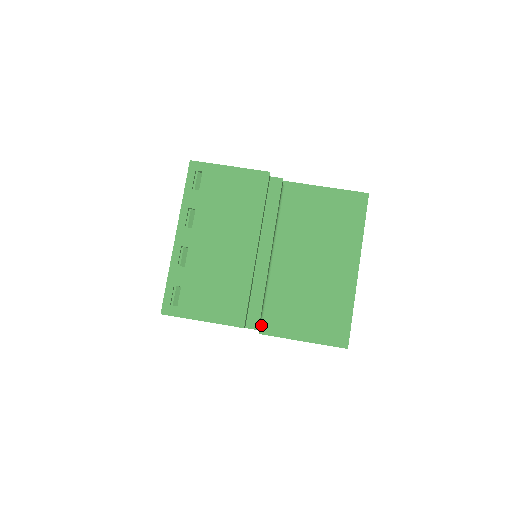
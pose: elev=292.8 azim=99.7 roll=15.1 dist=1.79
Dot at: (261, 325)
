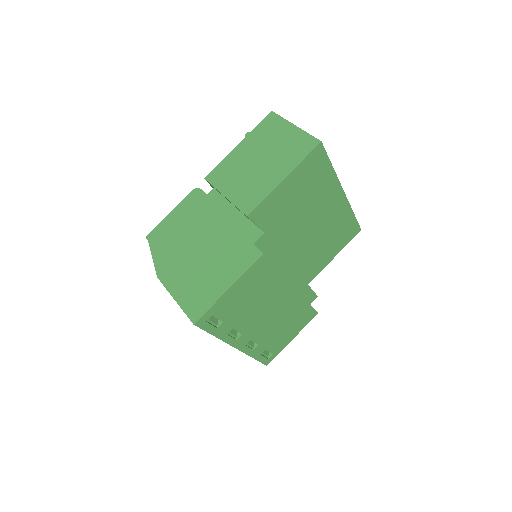
Dot at: occluded
